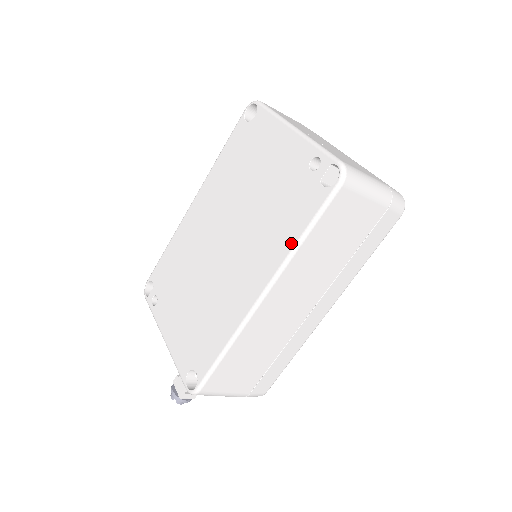
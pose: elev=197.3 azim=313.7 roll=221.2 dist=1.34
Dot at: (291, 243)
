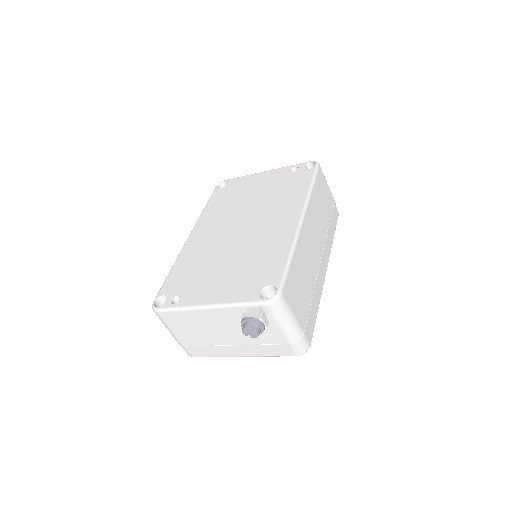
Dot at: (305, 192)
